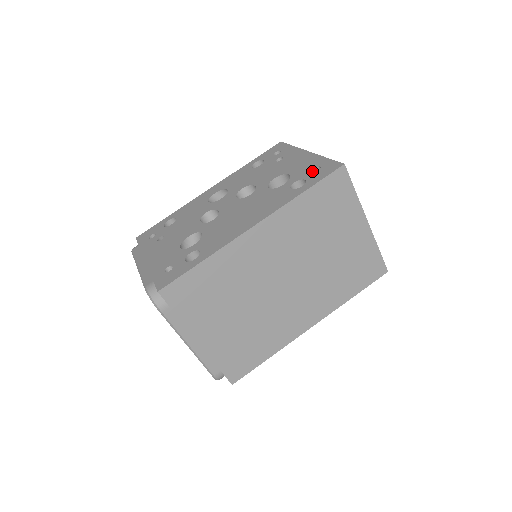
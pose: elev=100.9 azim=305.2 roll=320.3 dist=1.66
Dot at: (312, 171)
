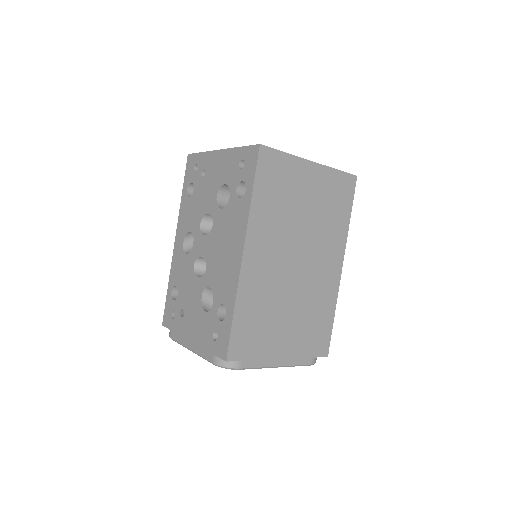
Dot at: (240, 169)
